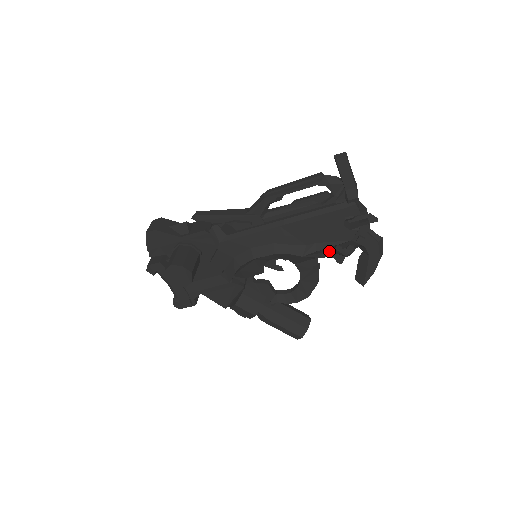
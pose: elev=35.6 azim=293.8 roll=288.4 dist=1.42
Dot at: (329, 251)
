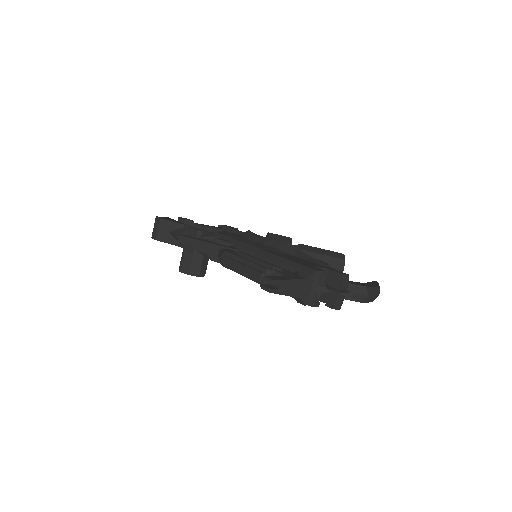
Dot at: occluded
